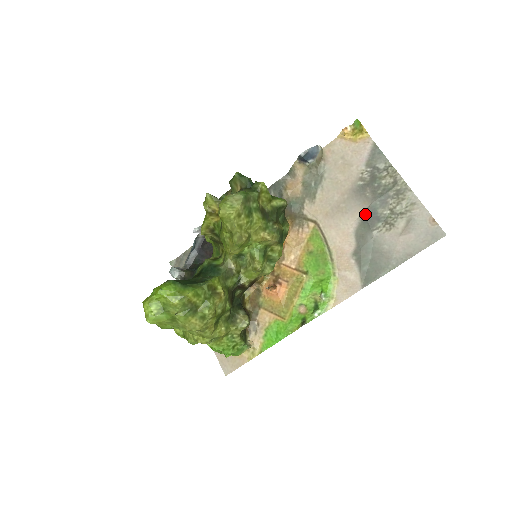
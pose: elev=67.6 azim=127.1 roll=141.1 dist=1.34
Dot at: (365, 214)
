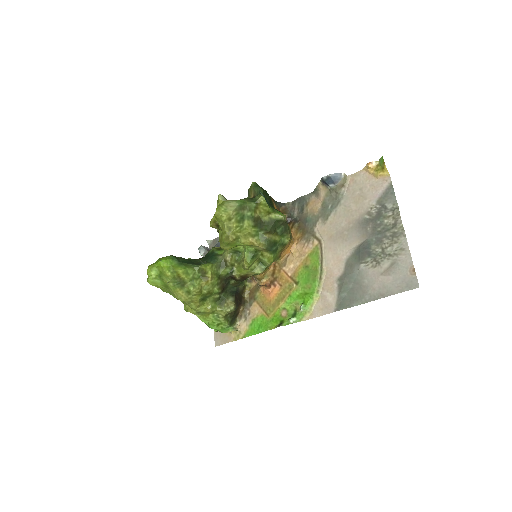
Dot at: (360, 246)
